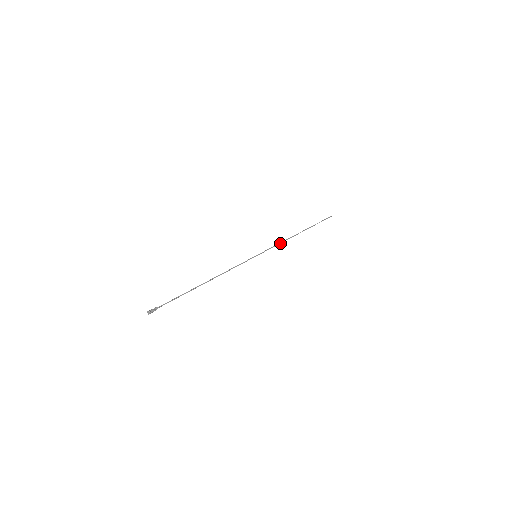
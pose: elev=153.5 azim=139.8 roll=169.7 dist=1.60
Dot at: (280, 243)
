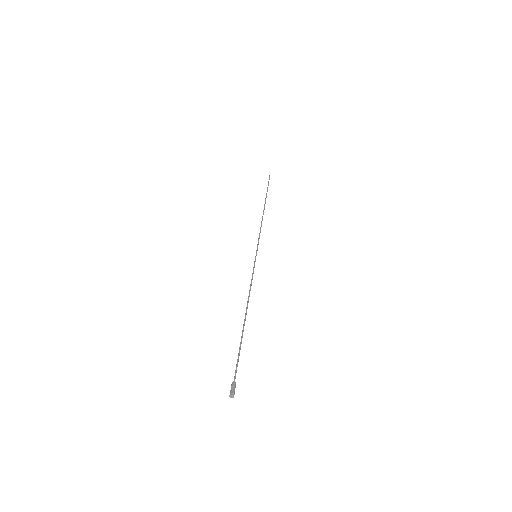
Dot at: (260, 229)
